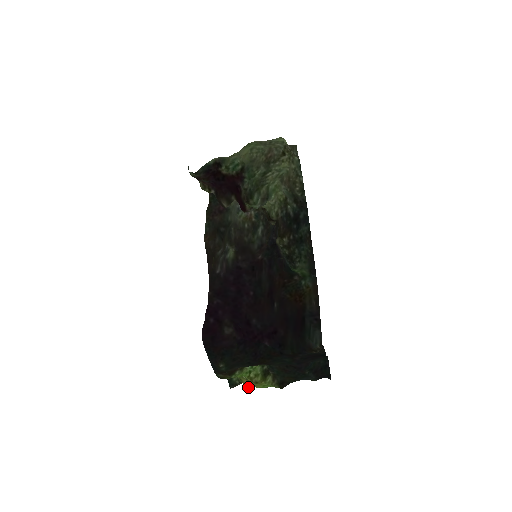
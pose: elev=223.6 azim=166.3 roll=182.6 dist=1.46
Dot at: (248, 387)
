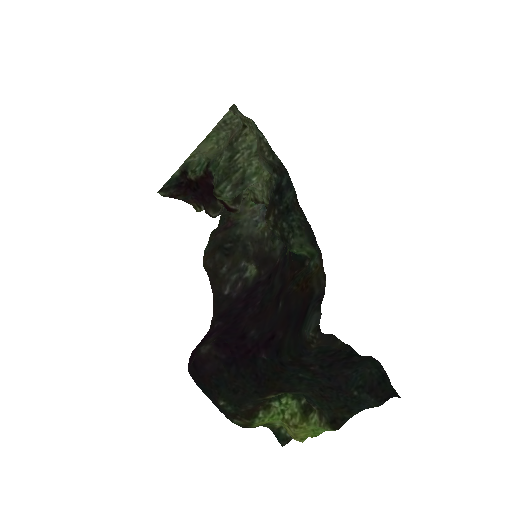
Dot at: (295, 438)
